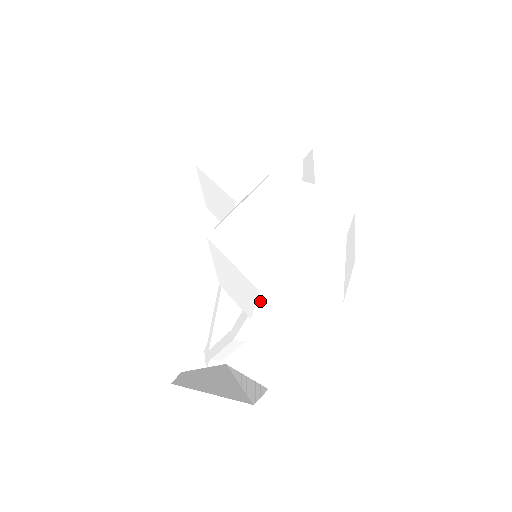
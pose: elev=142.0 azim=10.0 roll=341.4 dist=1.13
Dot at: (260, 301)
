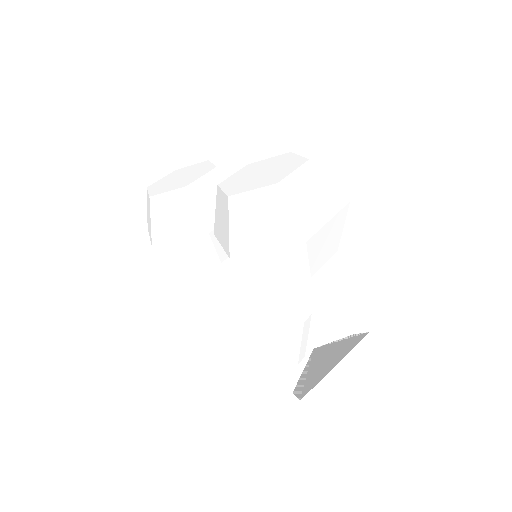
Dot at: (309, 252)
